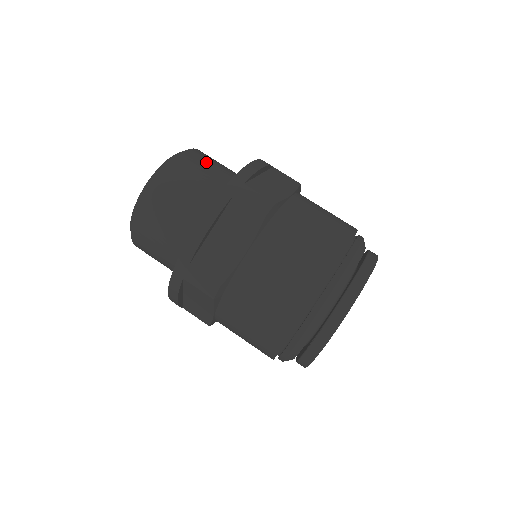
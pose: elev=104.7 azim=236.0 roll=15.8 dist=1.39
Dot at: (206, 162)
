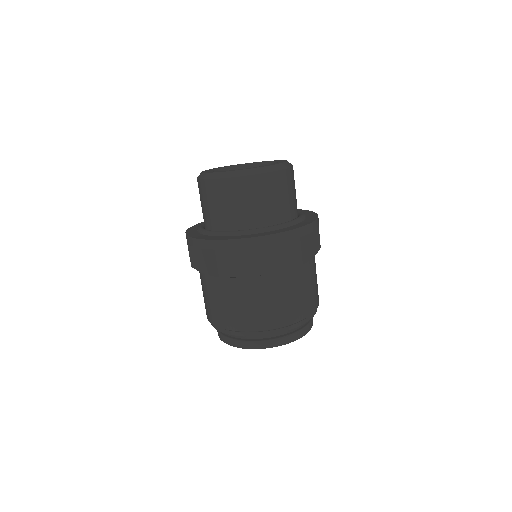
Dot at: (249, 196)
